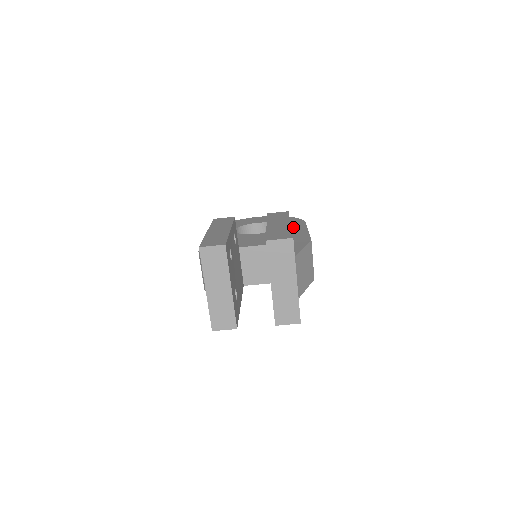
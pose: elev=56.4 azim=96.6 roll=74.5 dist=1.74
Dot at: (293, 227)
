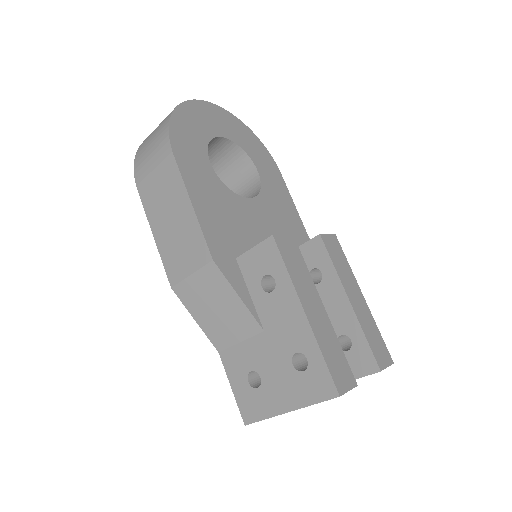
Dot at: (277, 187)
